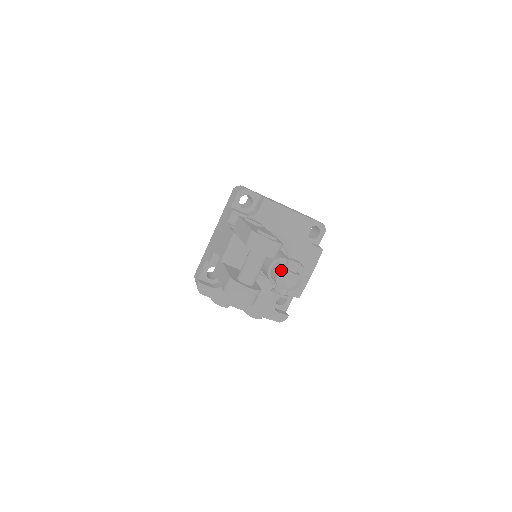
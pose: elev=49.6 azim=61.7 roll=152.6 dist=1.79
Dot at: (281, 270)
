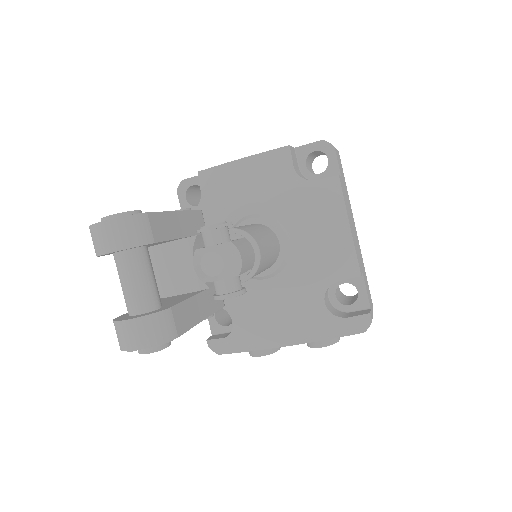
Dot at: (193, 256)
